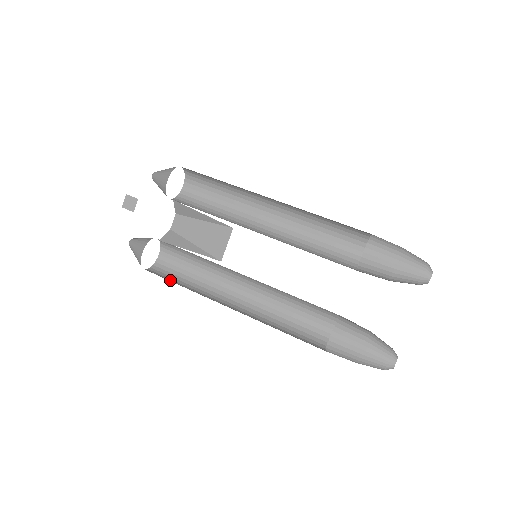
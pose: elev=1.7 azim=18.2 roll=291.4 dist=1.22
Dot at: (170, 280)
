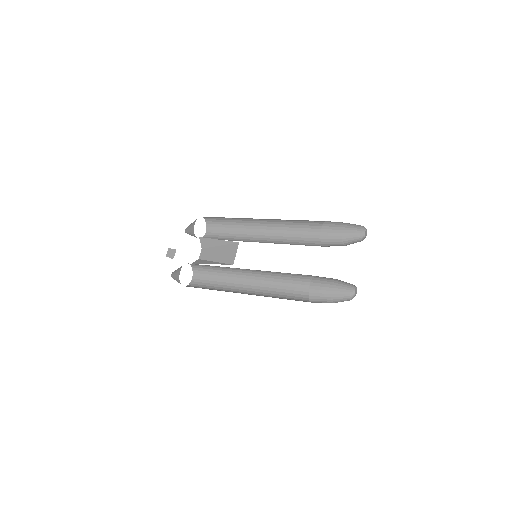
Dot at: occluded
